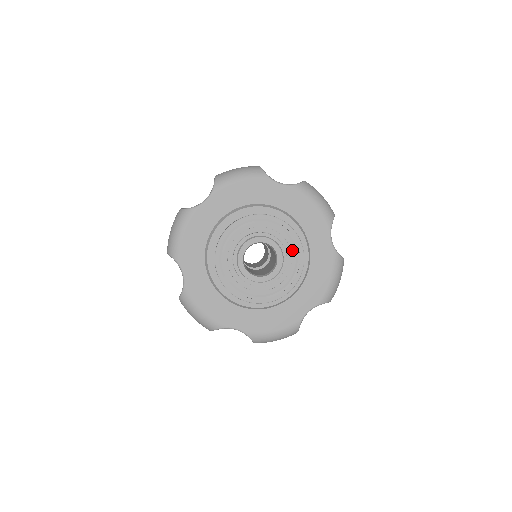
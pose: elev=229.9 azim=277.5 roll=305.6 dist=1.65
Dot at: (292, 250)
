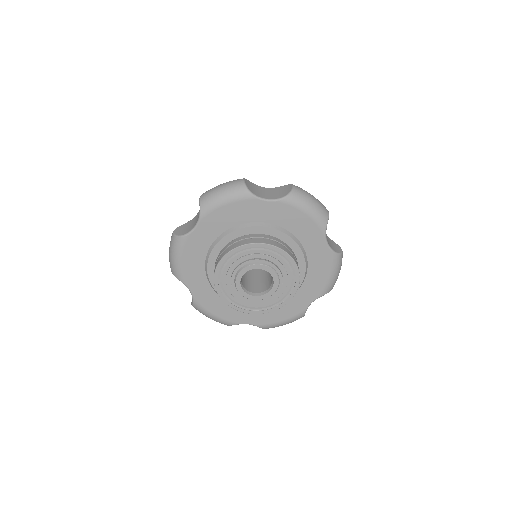
Dot at: (287, 268)
